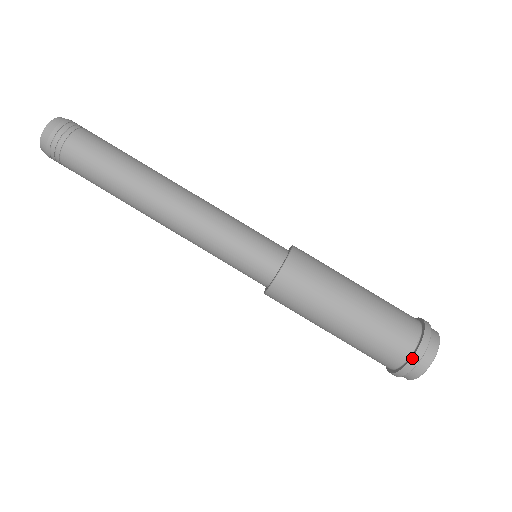
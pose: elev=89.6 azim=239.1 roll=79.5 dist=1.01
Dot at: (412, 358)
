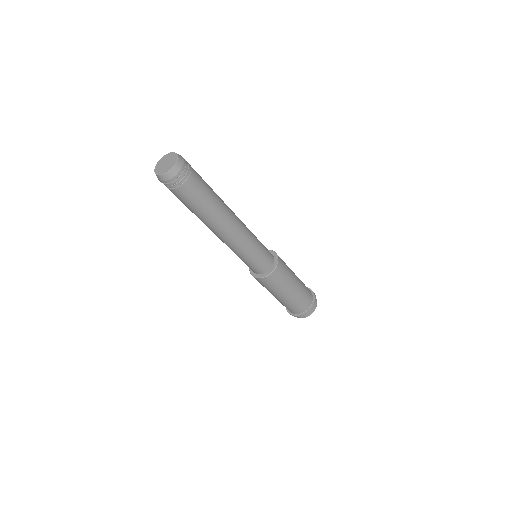
Dot at: (288, 312)
